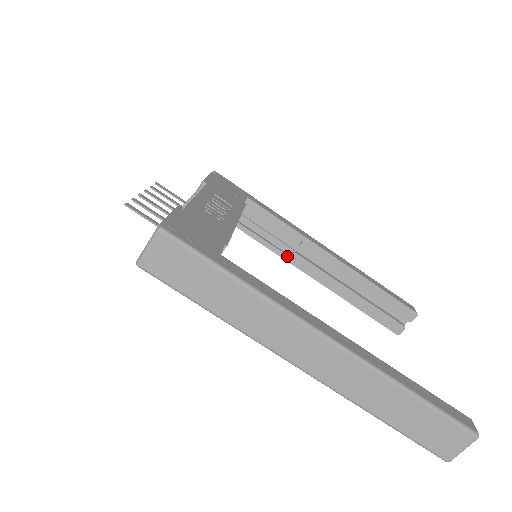
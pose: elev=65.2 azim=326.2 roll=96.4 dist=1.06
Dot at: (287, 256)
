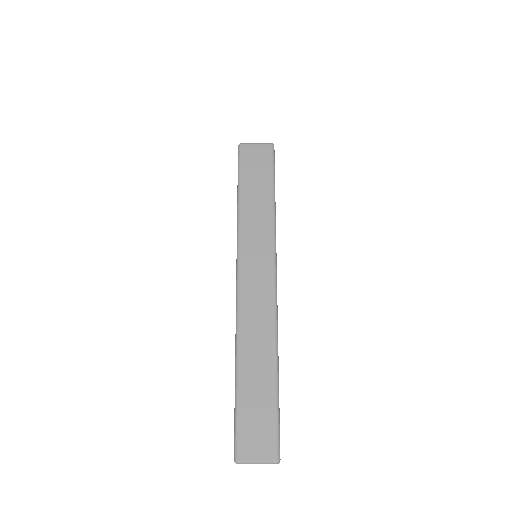
Dot at: occluded
